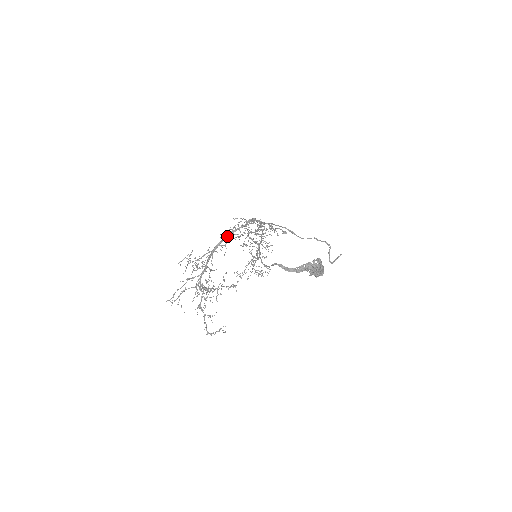
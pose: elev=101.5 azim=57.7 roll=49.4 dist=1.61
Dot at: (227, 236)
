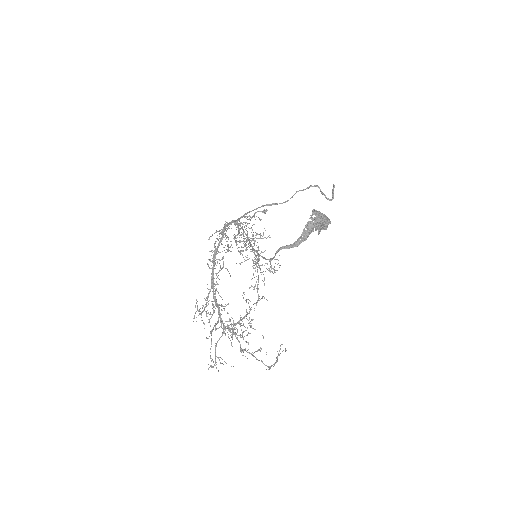
Dot at: occluded
